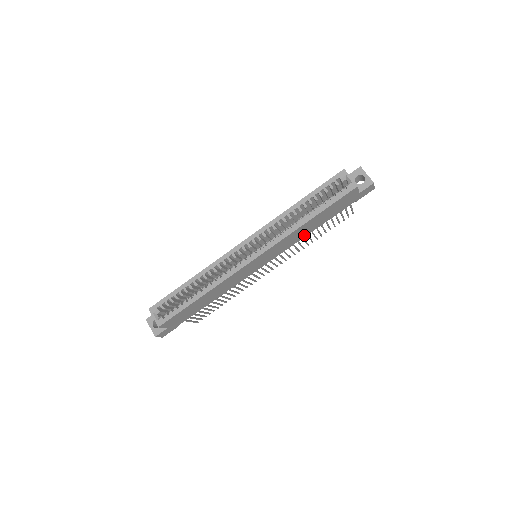
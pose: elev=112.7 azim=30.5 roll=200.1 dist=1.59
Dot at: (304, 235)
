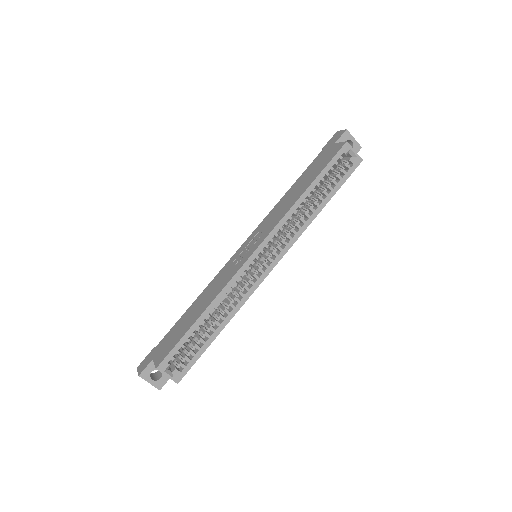
Dot at: occluded
